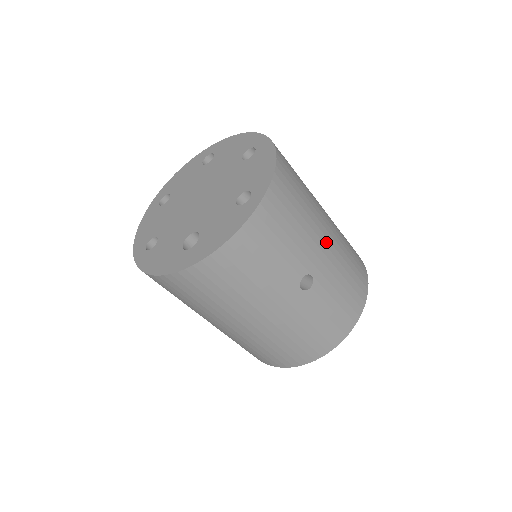
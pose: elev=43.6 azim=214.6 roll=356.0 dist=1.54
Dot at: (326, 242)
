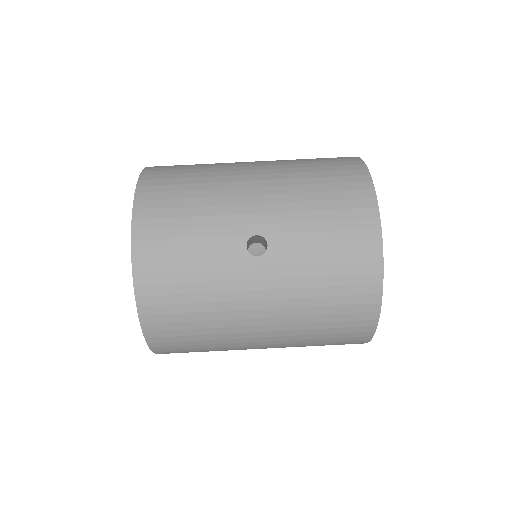
Dot at: (253, 192)
